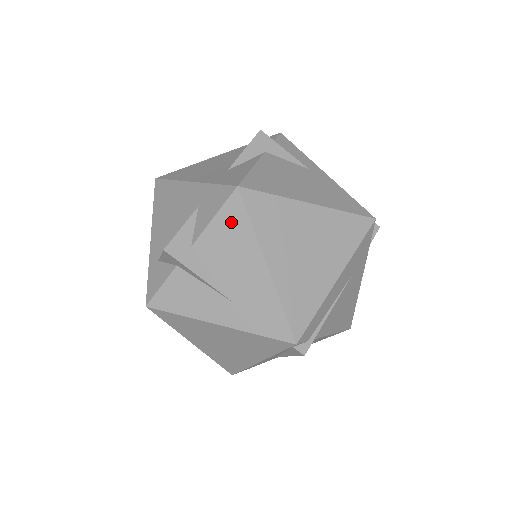
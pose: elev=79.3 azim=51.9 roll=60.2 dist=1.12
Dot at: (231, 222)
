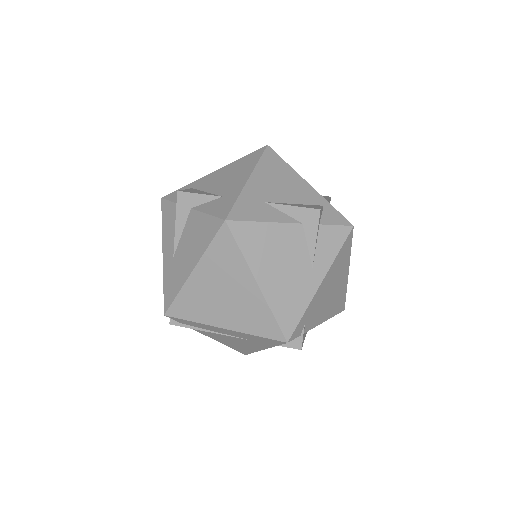
Dot at: (207, 229)
